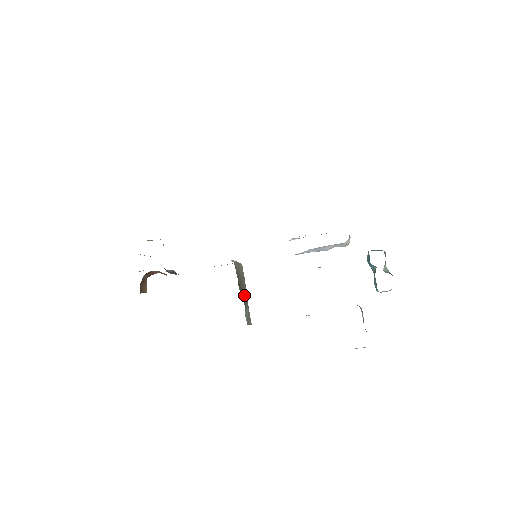
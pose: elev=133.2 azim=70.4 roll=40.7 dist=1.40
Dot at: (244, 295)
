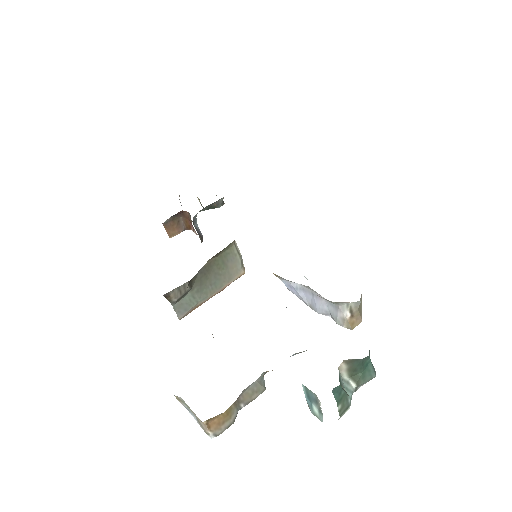
Dot at: (207, 284)
